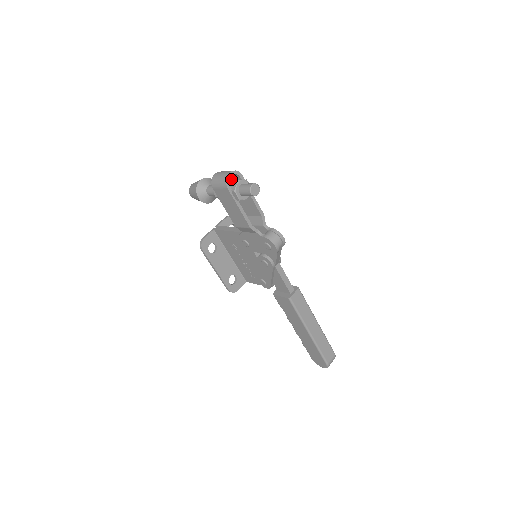
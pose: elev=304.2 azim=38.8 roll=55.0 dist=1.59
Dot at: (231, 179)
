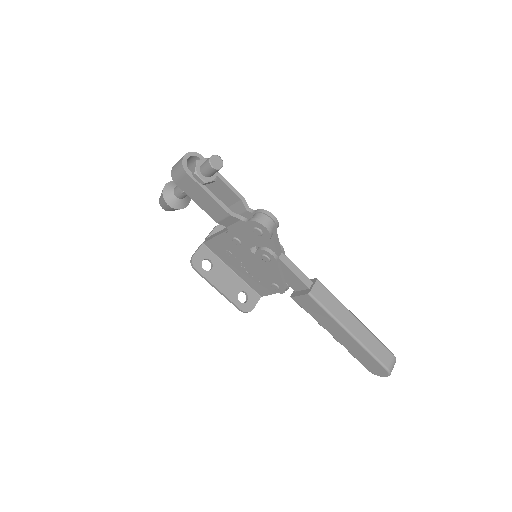
Dot at: occluded
